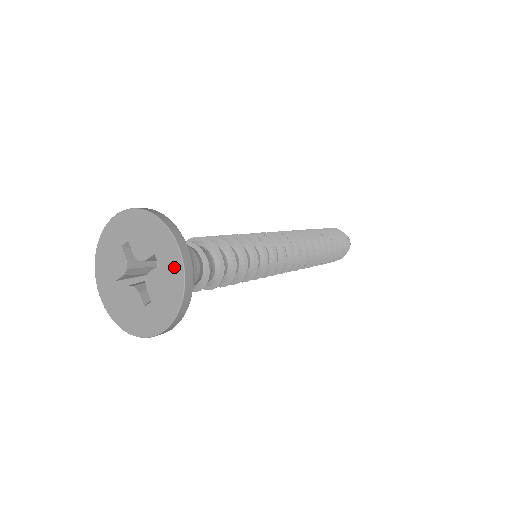
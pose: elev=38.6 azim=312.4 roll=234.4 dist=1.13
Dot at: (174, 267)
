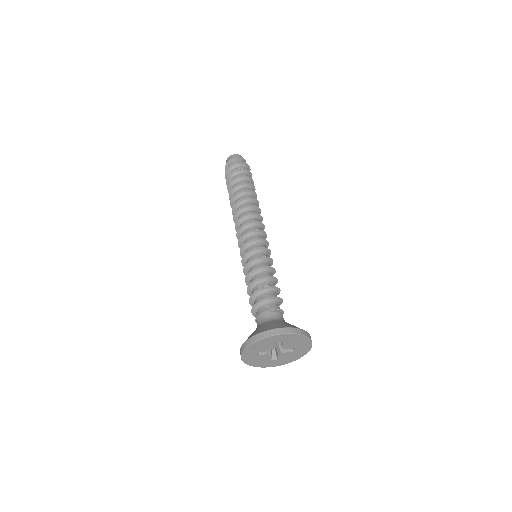
Dot at: (302, 353)
